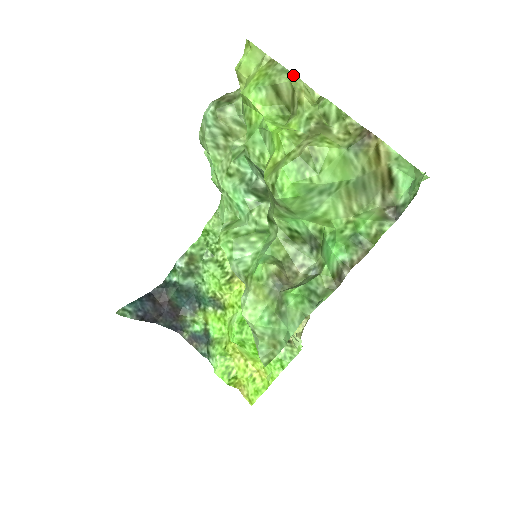
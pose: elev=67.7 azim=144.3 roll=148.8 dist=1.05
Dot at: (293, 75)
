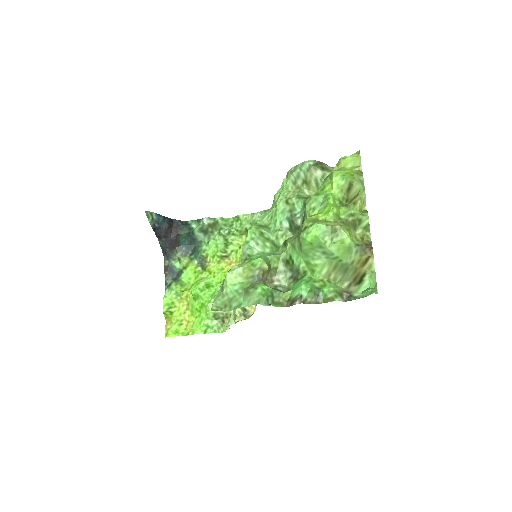
Dot at: (364, 188)
